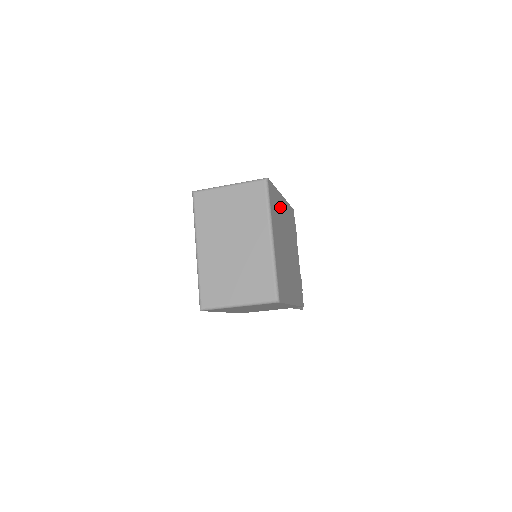
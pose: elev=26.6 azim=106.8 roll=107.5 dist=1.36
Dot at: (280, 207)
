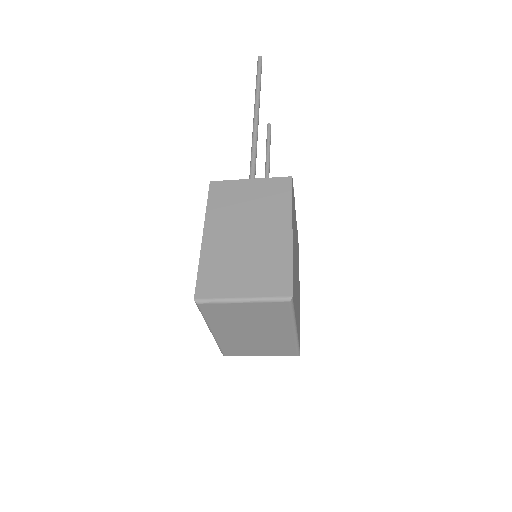
Dot at: (293, 259)
